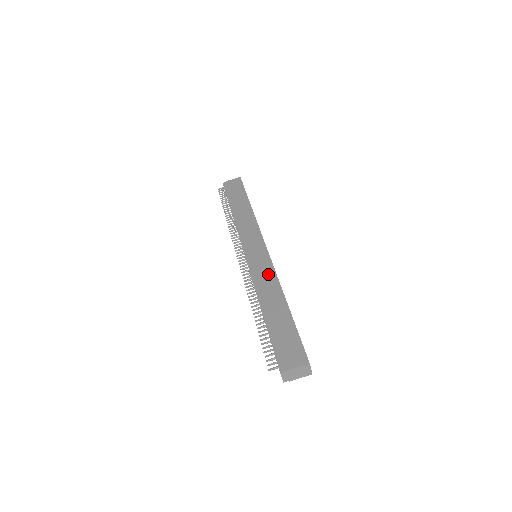
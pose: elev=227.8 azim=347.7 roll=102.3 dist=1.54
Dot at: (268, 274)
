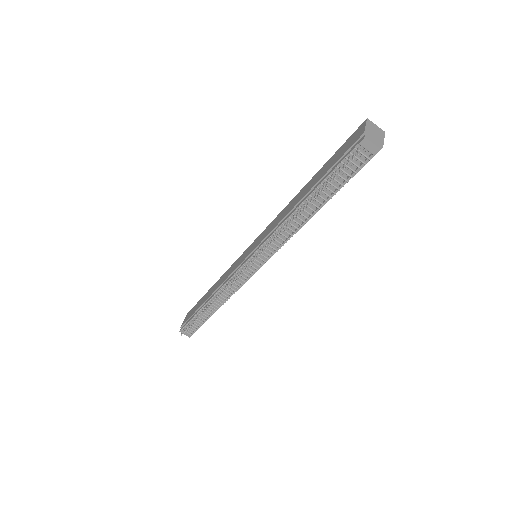
Dot at: (274, 222)
